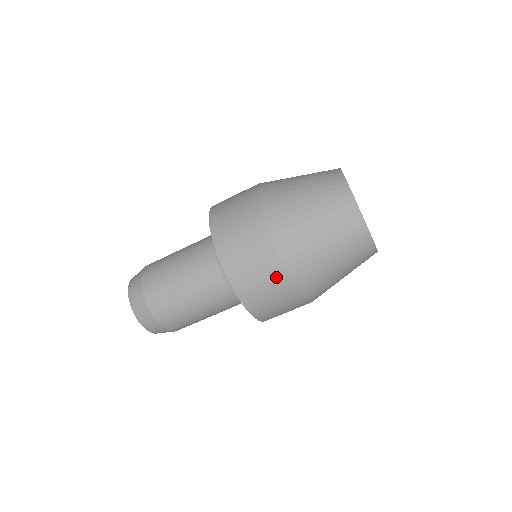
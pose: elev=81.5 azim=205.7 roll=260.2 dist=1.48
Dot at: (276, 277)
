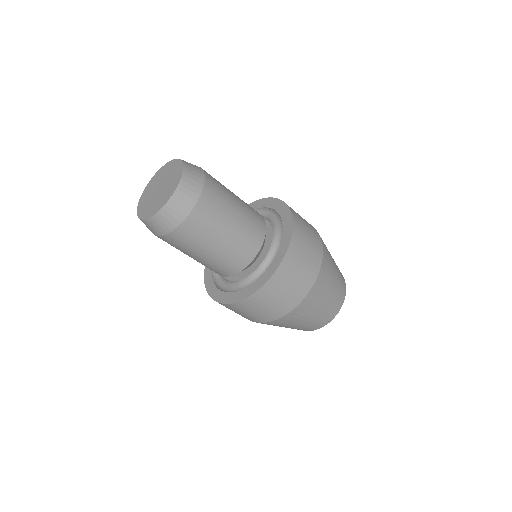
Dot at: (307, 279)
